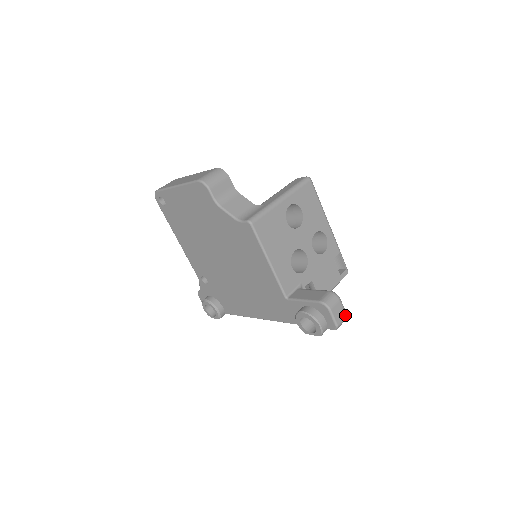
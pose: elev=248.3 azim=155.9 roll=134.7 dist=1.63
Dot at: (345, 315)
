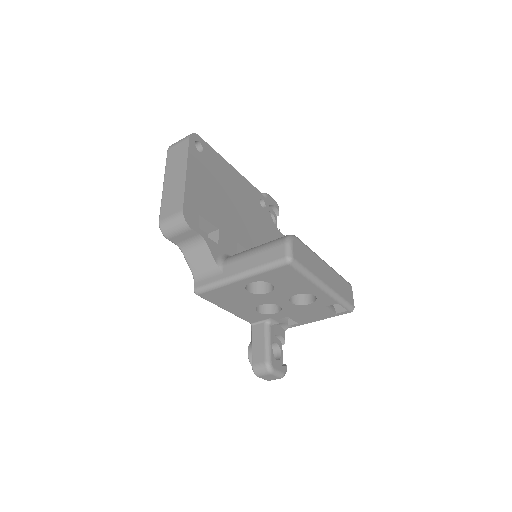
Dot at: (279, 378)
